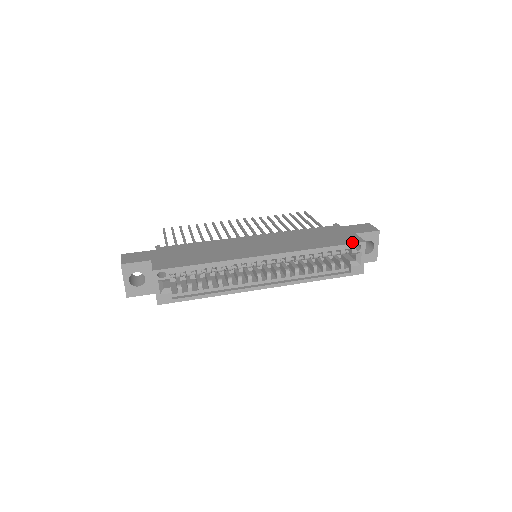
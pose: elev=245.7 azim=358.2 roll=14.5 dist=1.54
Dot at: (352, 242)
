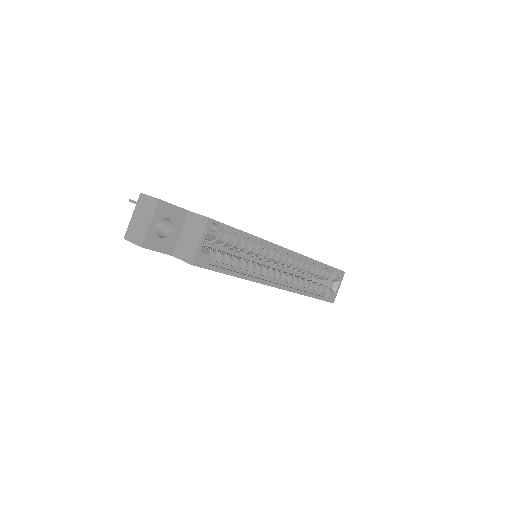
Dot at: occluded
